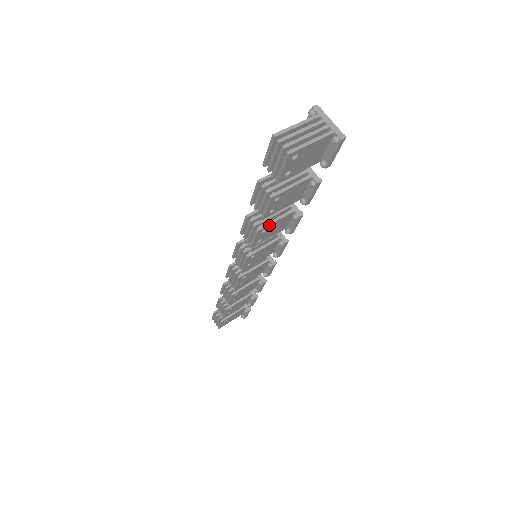
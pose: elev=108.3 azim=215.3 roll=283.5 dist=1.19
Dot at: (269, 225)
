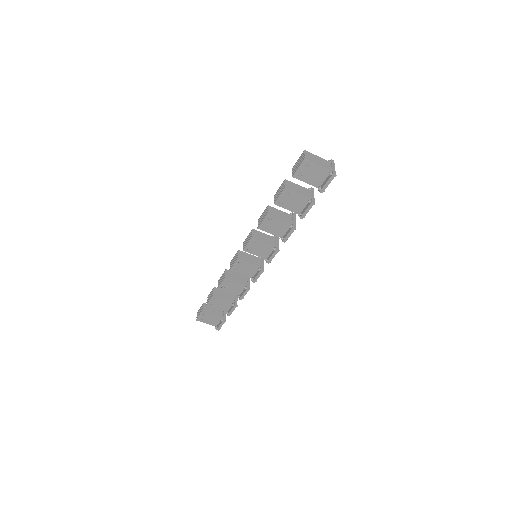
Dot at: (275, 217)
